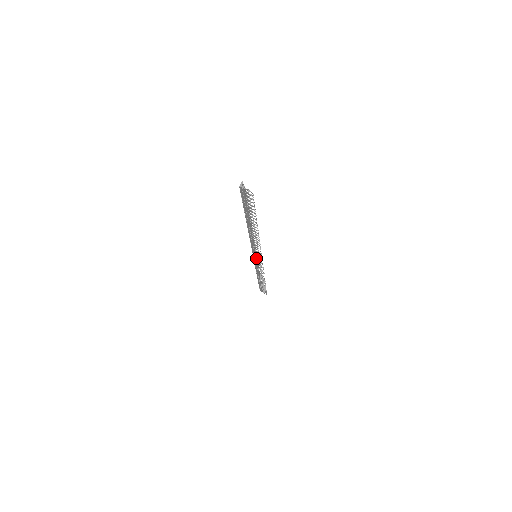
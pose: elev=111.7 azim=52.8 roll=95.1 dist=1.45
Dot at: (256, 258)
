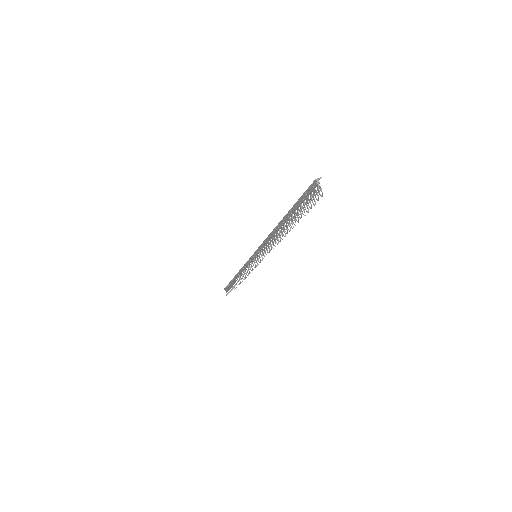
Dot at: (254, 258)
